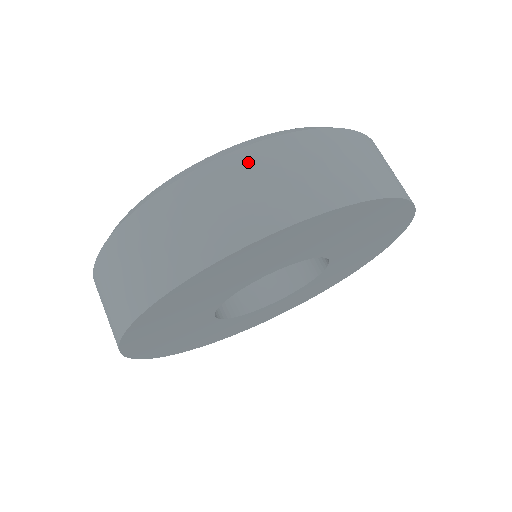
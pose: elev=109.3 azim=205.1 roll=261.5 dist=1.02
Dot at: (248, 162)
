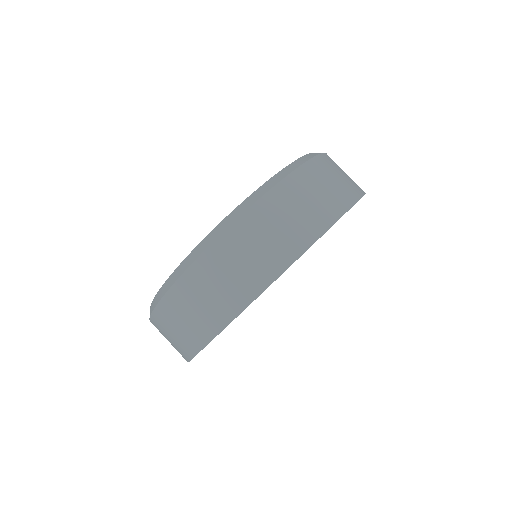
Dot at: (327, 162)
